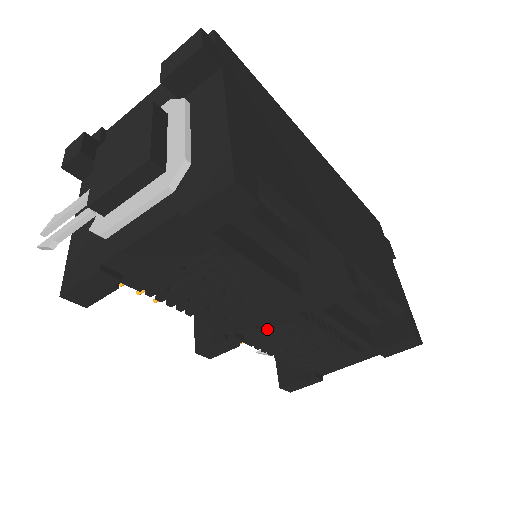
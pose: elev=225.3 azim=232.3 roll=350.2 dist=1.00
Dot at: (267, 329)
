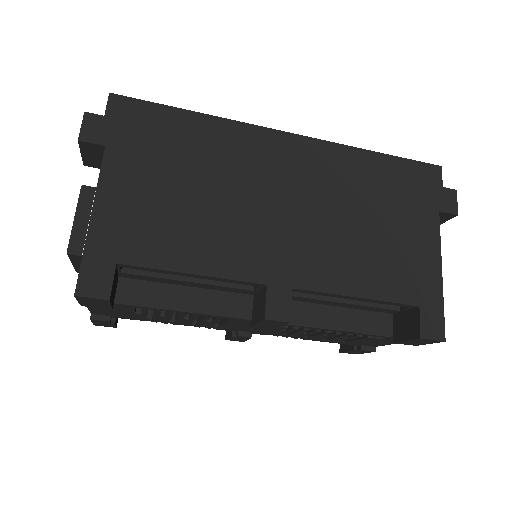
Dot at: (261, 330)
